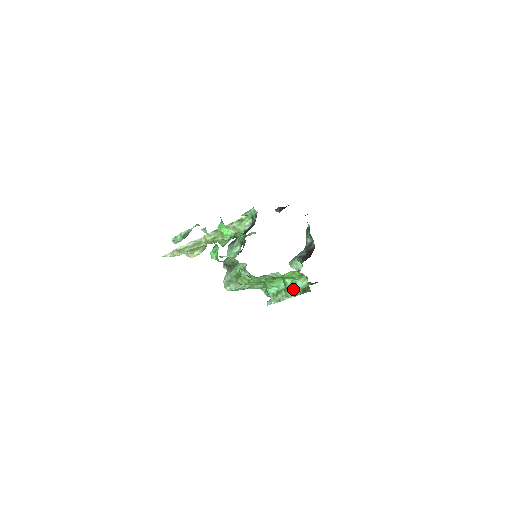
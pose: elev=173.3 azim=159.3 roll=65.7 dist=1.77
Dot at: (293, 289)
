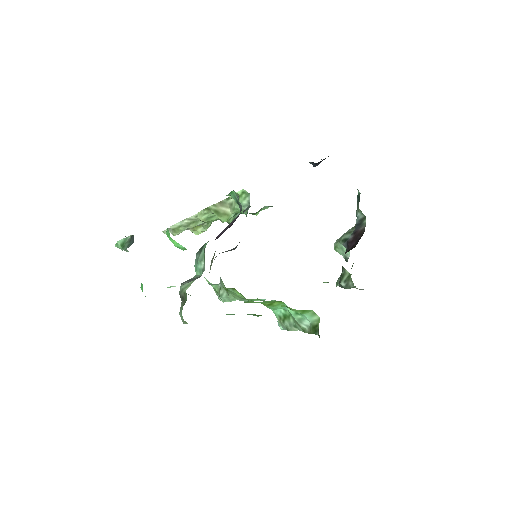
Dot at: (300, 322)
